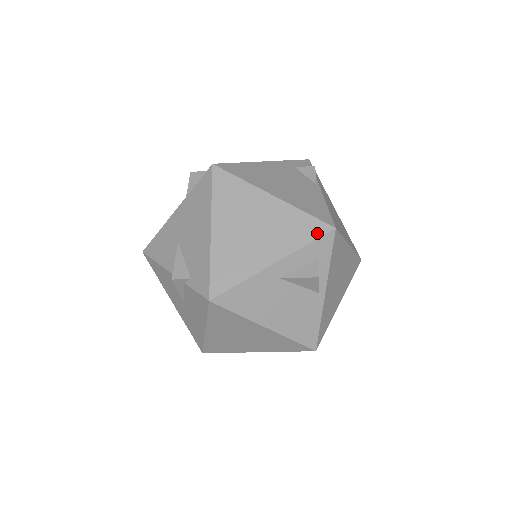
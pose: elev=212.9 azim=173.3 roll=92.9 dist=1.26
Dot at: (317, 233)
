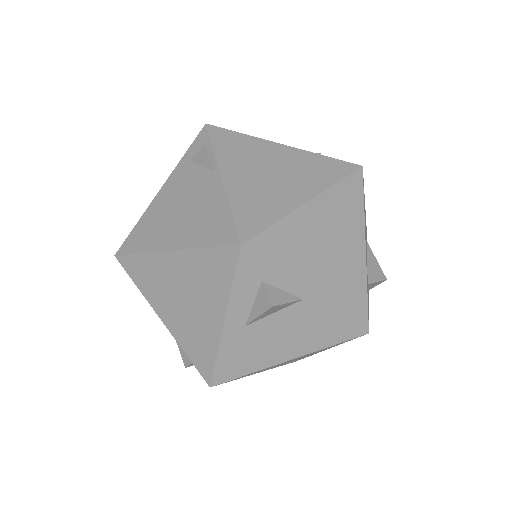
Dot at: (231, 264)
